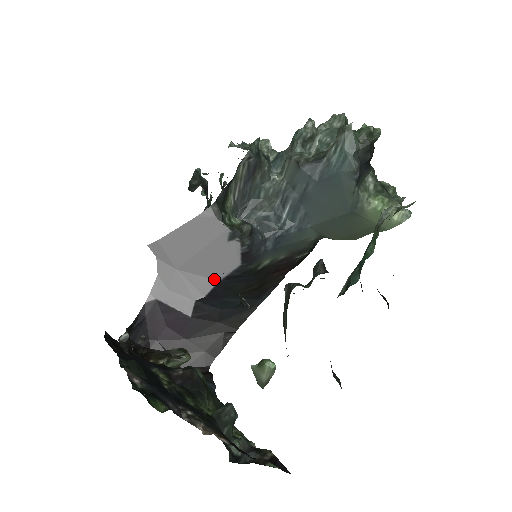
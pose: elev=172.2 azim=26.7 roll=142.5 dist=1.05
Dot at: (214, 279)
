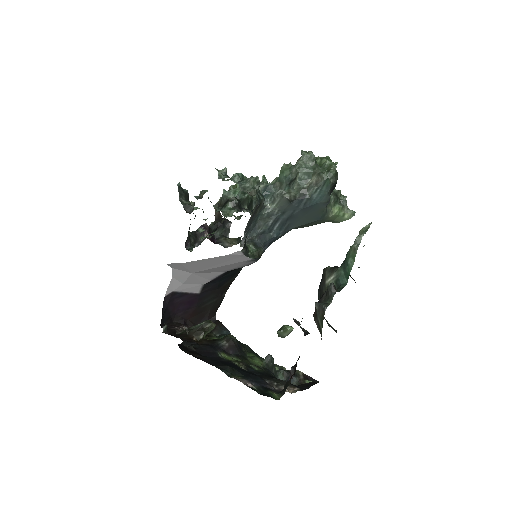
Dot at: (221, 272)
